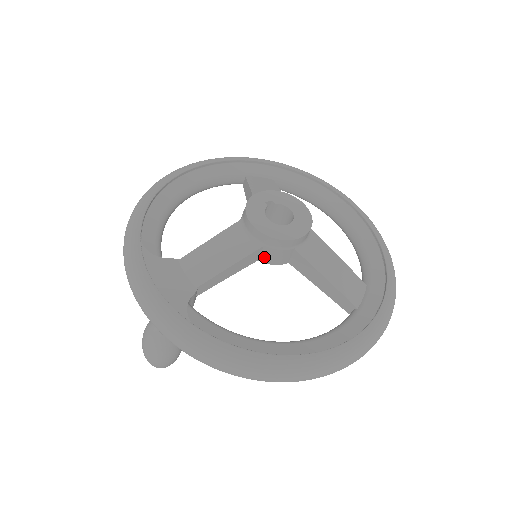
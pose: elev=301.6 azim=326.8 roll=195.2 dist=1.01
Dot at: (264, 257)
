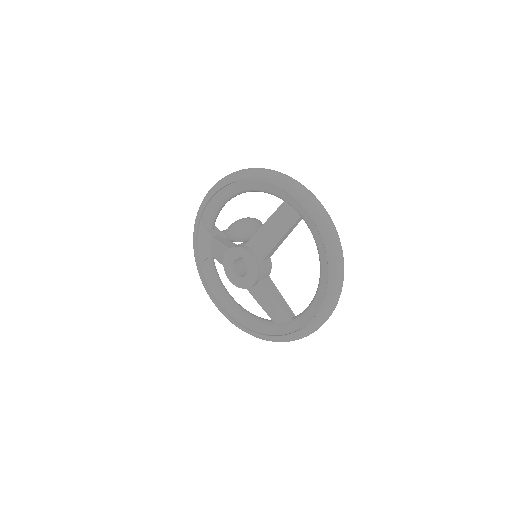
Dot at: occluded
